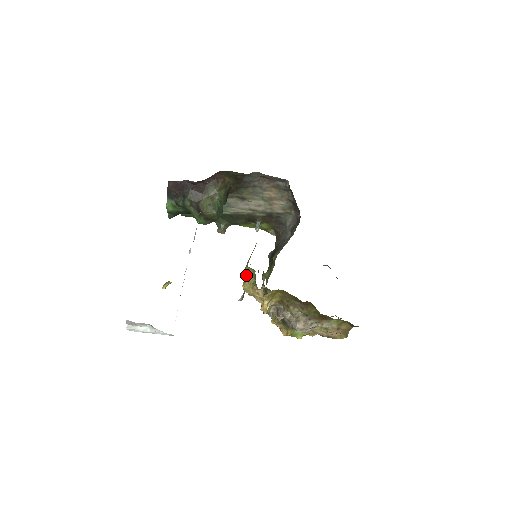
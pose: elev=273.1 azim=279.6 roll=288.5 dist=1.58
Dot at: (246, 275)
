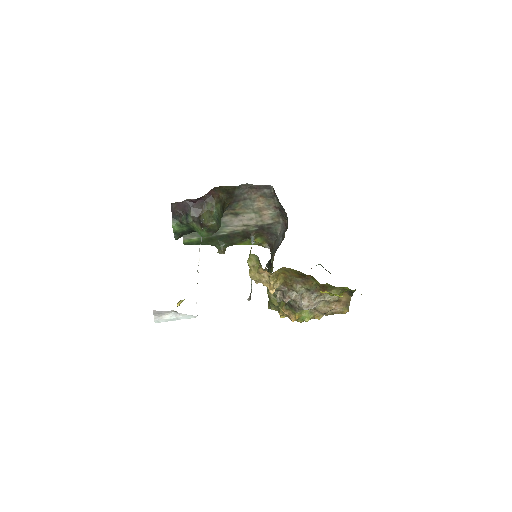
Dot at: (251, 263)
